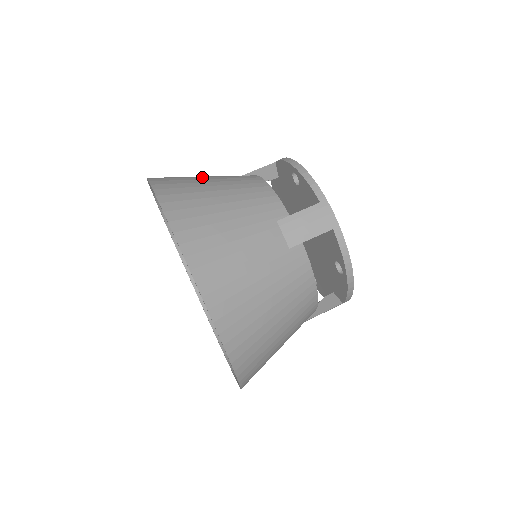
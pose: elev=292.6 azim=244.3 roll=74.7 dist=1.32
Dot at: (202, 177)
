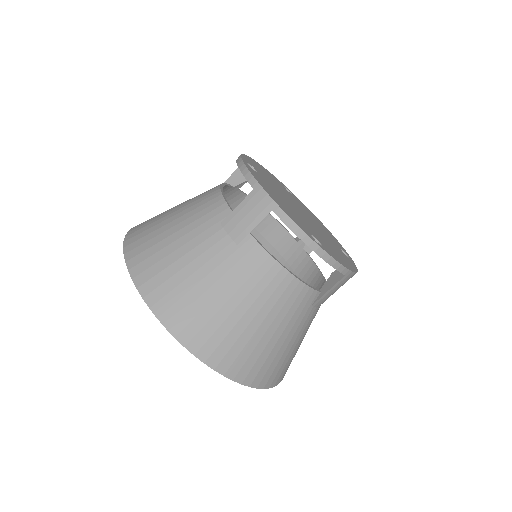
Dot at: (226, 303)
